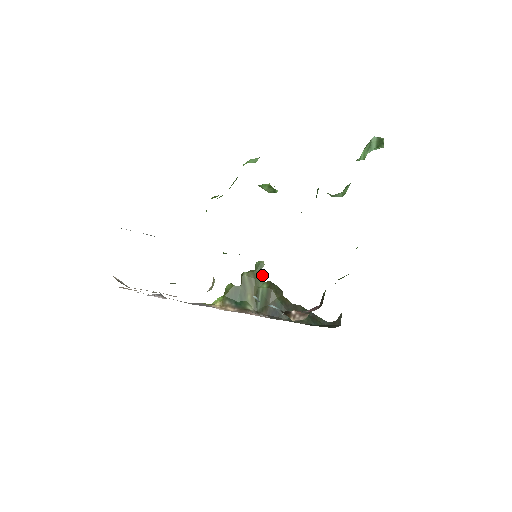
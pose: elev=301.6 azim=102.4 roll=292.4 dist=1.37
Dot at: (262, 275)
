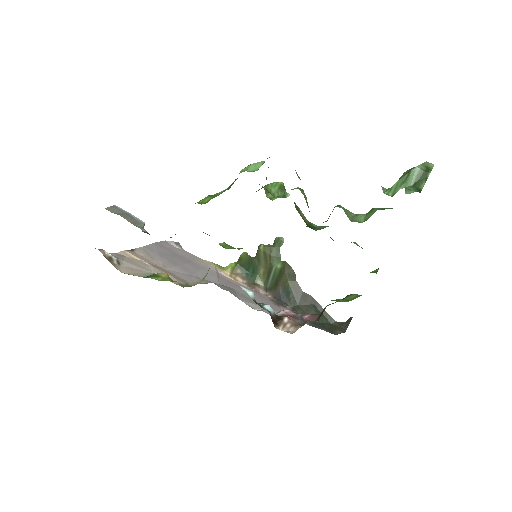
Dot at: (279, 253)
